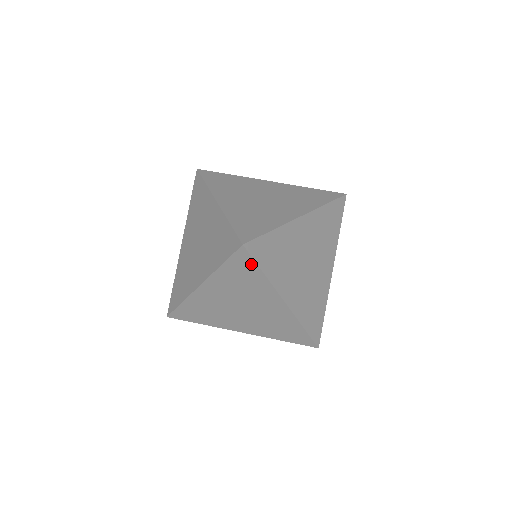
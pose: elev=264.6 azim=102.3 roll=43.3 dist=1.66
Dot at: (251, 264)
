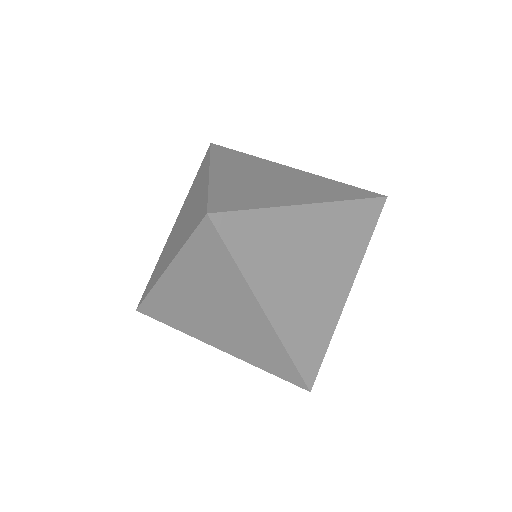
Dot at: (220, 246)
